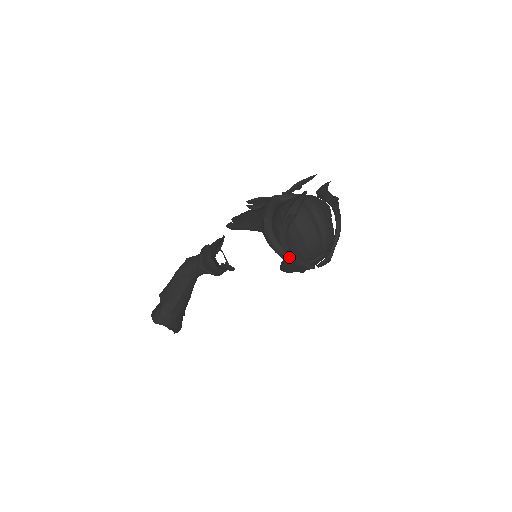
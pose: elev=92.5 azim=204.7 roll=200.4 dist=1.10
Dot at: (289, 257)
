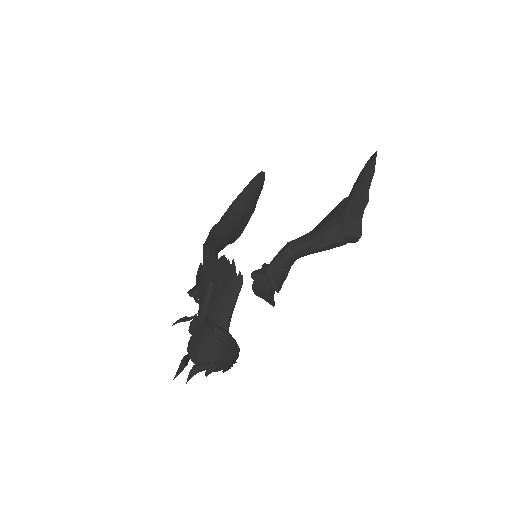
Dot at: occluded
